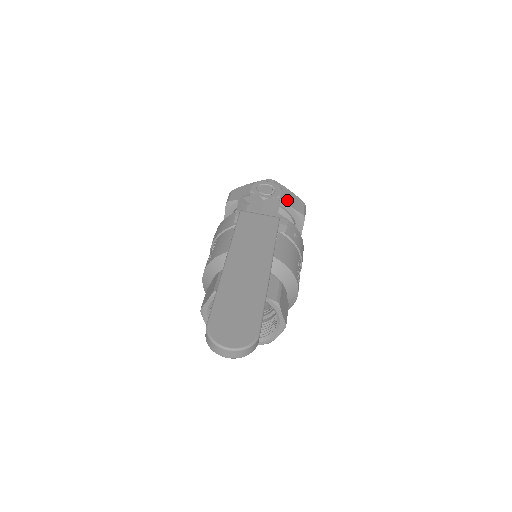
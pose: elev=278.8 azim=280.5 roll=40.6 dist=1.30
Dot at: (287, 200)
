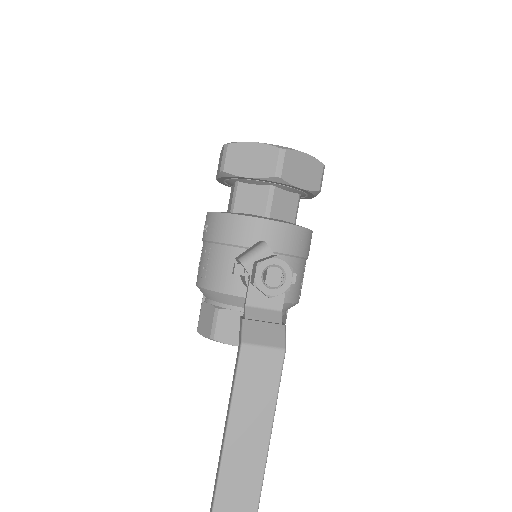
Dot at: (301, 179)
